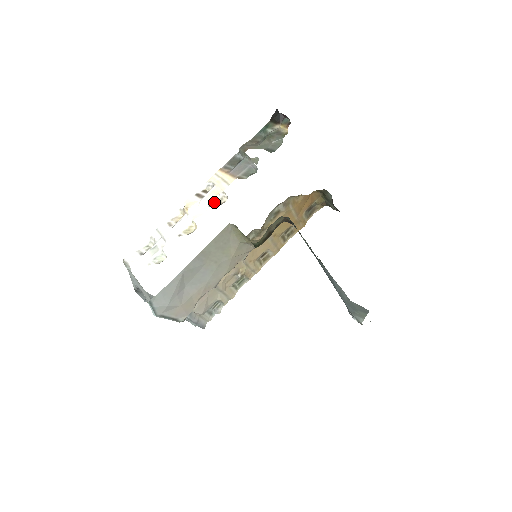
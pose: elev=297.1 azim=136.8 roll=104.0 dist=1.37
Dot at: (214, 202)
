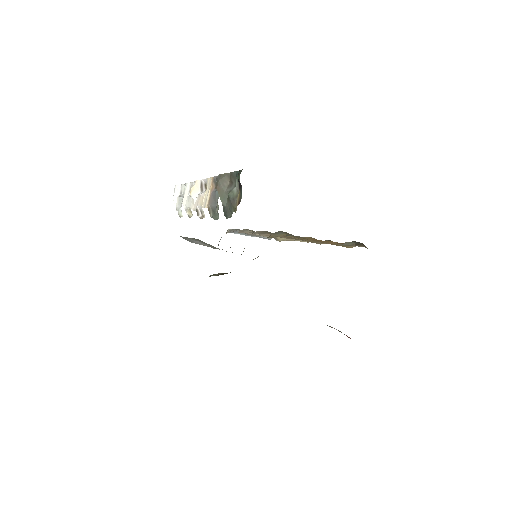
Dot at: (199, 209)
